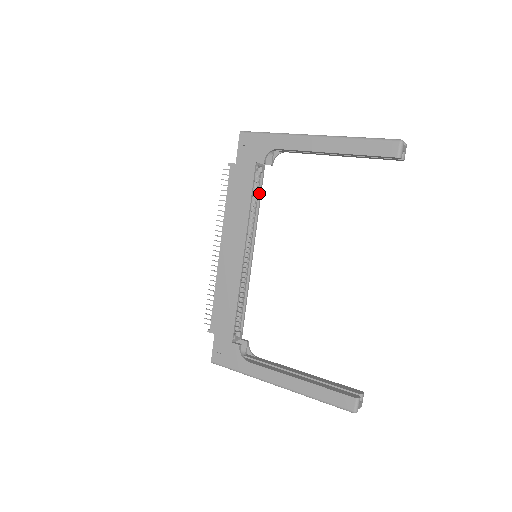
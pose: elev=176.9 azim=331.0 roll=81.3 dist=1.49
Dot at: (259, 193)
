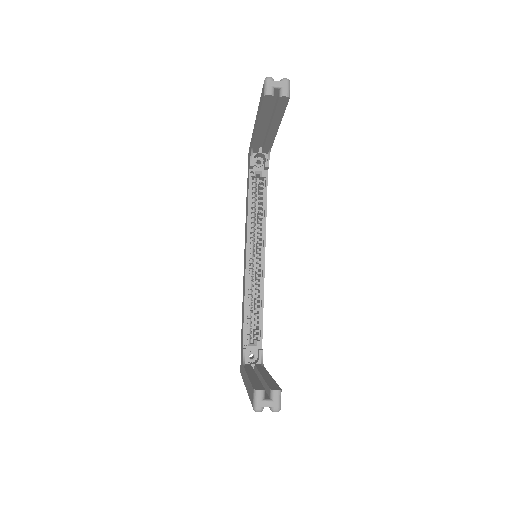
Dot at: (265, 197)
